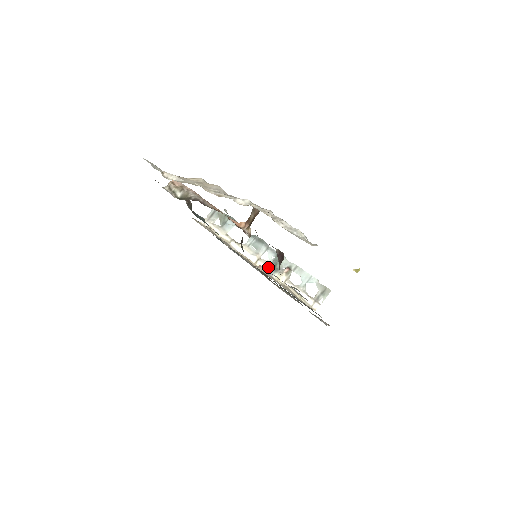
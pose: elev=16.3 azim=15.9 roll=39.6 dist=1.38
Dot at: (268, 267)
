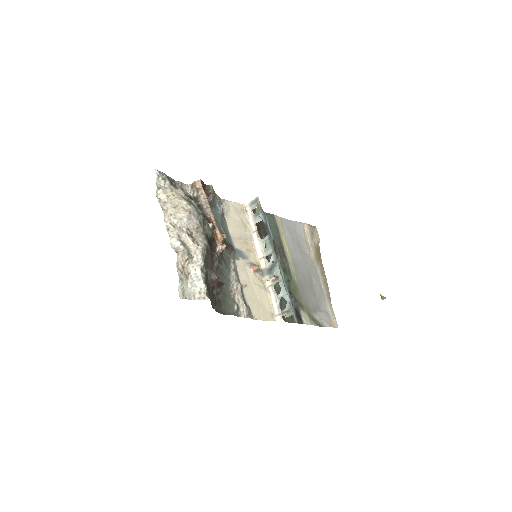
Dot at: (266, 267)
